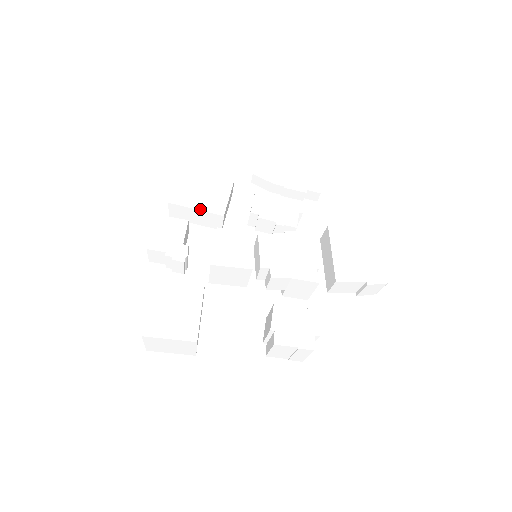
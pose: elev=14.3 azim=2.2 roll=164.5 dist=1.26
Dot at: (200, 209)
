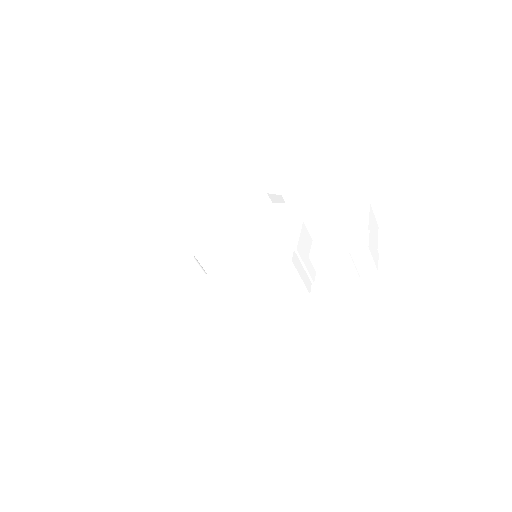
Dot at: (216, 227)
